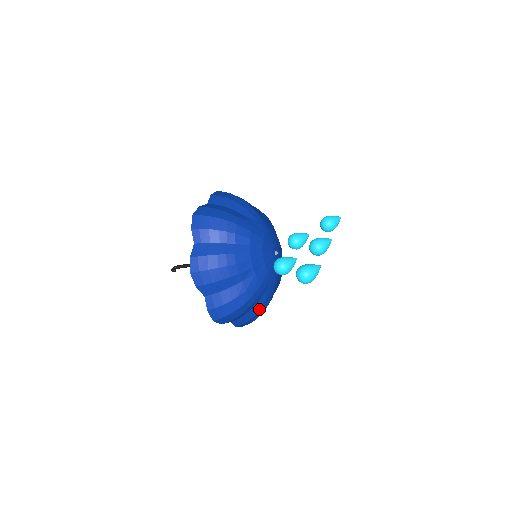
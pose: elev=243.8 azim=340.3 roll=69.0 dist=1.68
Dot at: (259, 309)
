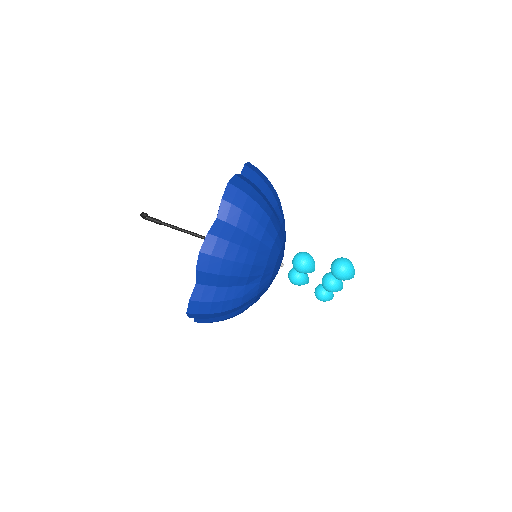
Dot at: (234, 297)
